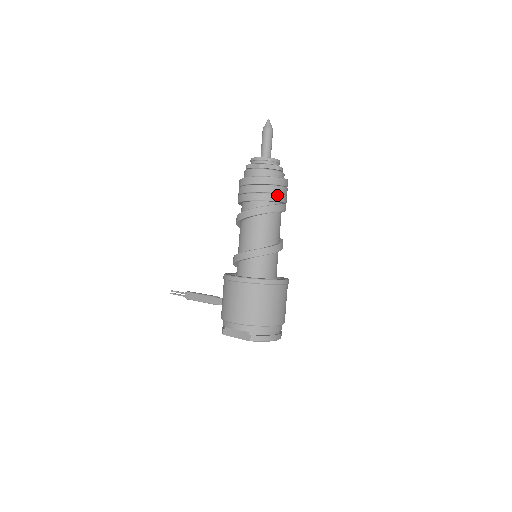
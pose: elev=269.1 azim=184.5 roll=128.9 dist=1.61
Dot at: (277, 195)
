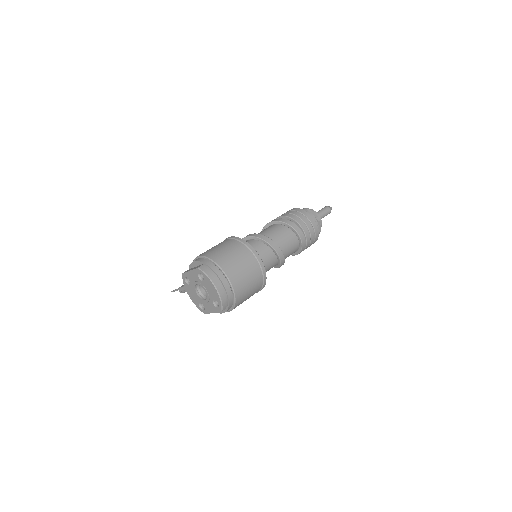
Dot at: (303, 222)
